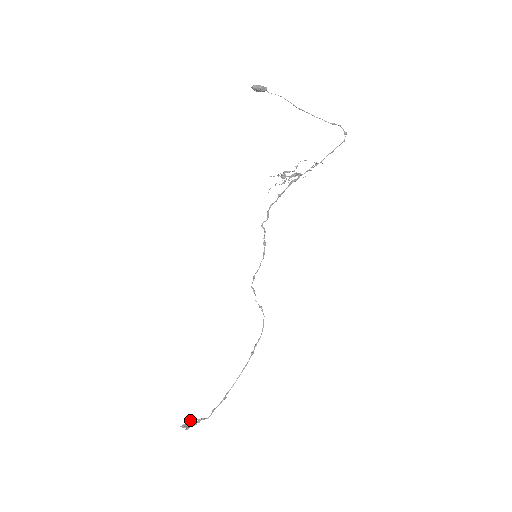
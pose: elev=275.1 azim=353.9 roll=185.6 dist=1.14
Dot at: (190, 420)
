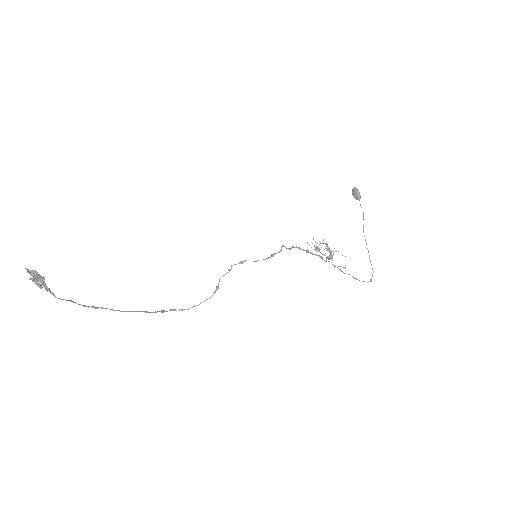
Dot at: (37, 281)
